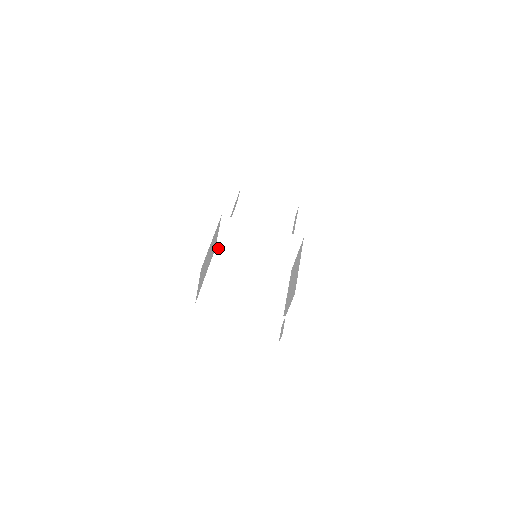
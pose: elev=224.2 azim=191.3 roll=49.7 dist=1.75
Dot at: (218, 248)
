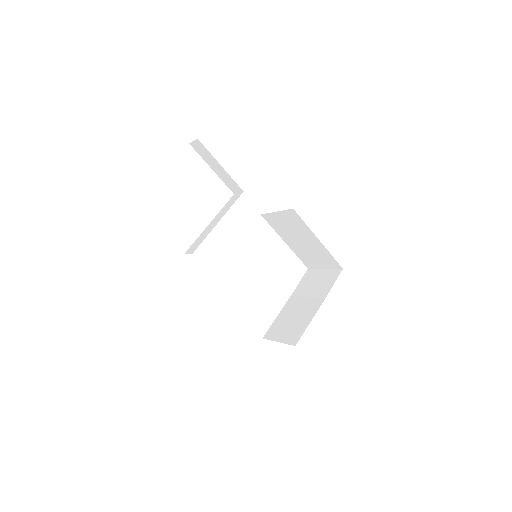
Dot at: occluded
